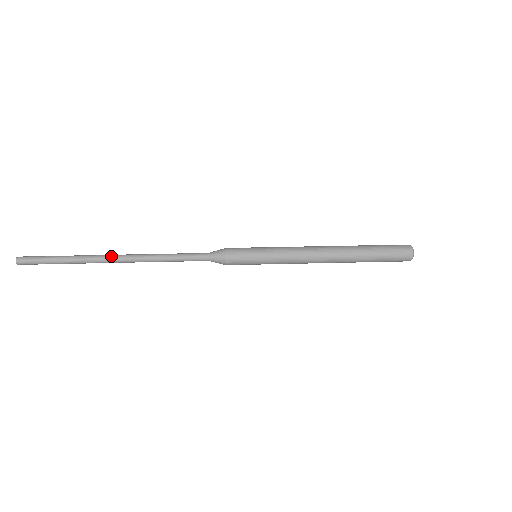
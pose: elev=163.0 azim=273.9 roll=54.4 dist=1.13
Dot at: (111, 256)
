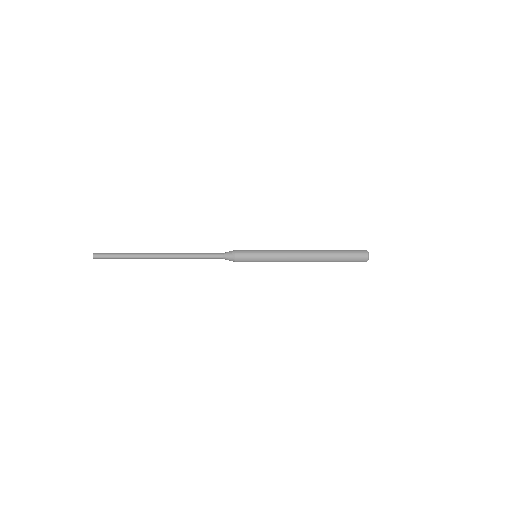
Dot at: (156, 255)
